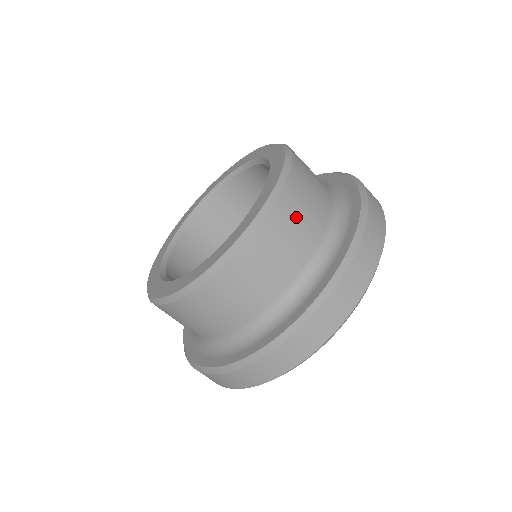
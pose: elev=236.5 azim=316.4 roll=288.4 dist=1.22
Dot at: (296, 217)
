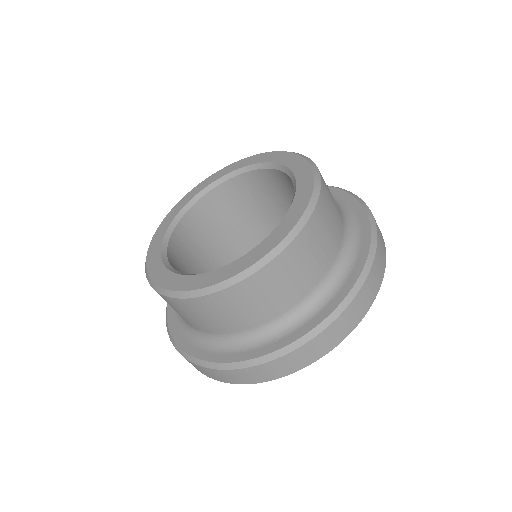
Dot at: (331, 207)
